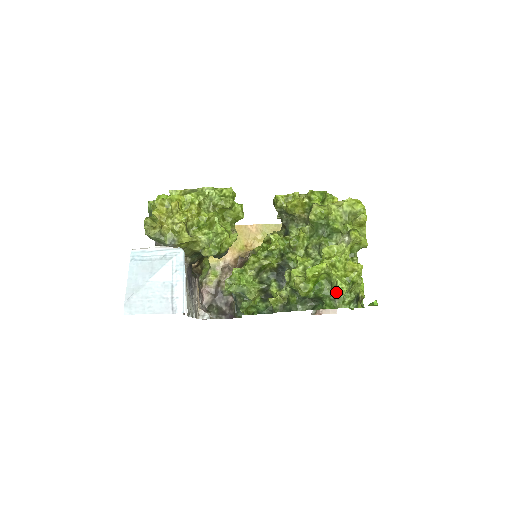
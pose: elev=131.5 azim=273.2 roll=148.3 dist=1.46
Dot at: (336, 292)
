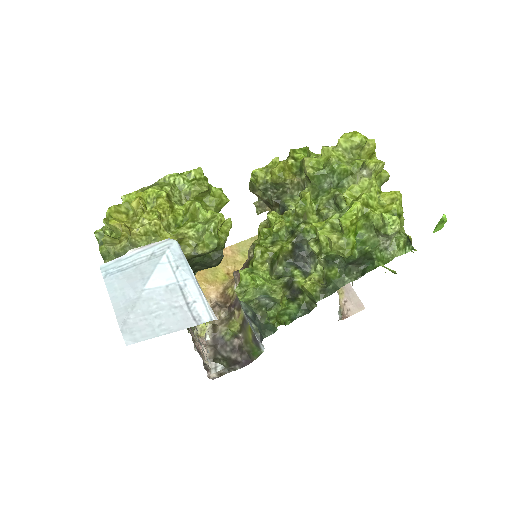
Dot at: (389, 229)
